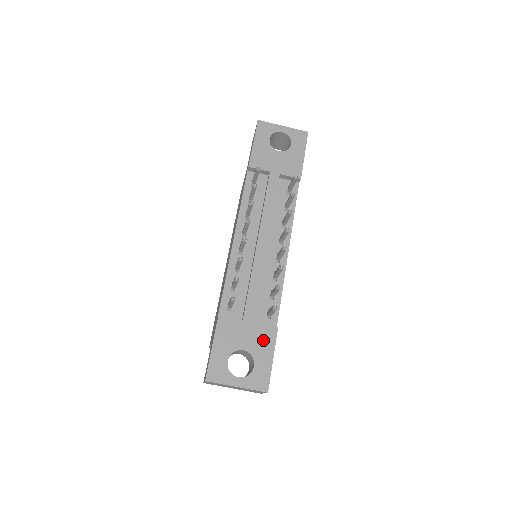
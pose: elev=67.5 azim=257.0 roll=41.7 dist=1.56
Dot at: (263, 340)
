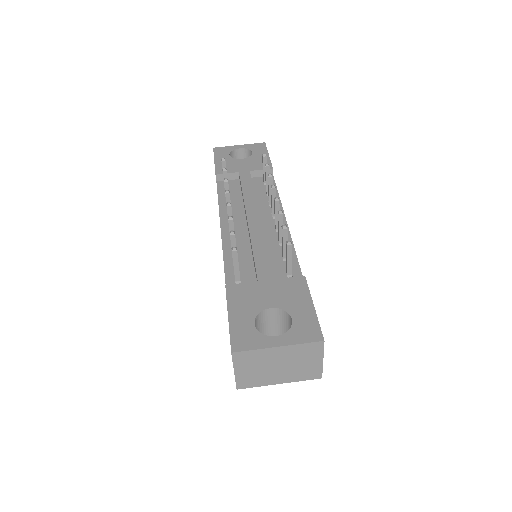
Dot at: (292, 292)
